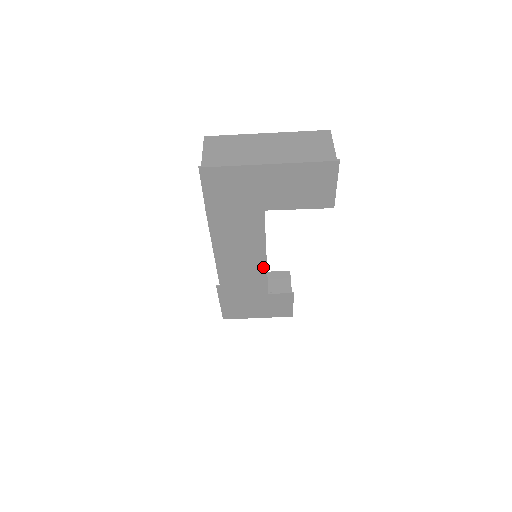
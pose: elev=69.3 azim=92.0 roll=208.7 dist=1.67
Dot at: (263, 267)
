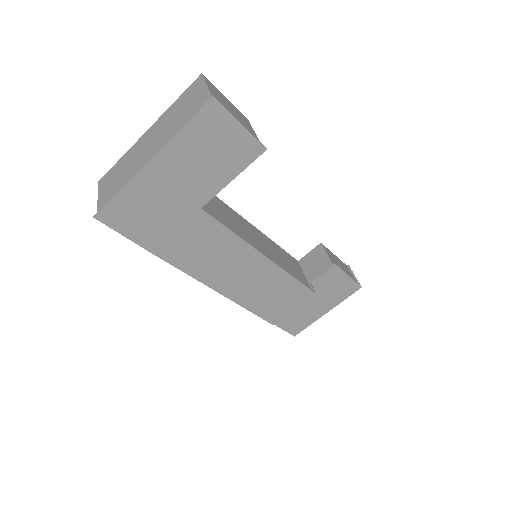
Dot at: (267, 263)
